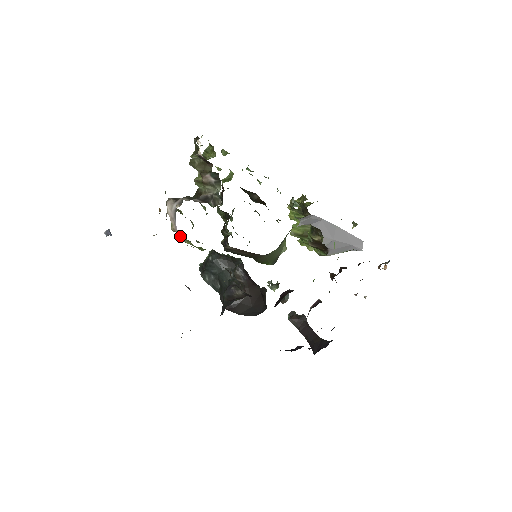
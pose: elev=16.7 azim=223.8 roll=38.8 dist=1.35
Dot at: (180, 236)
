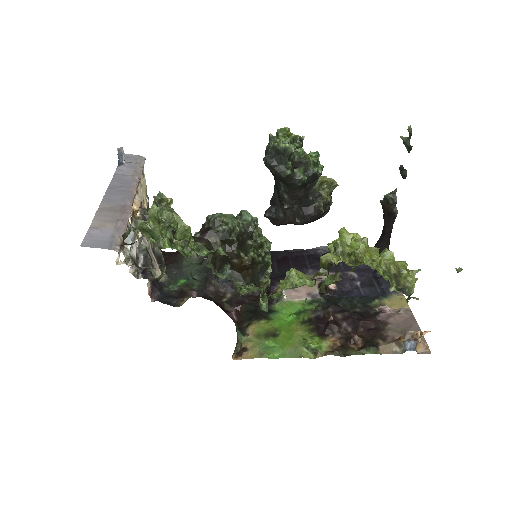
Dot at: occluded
